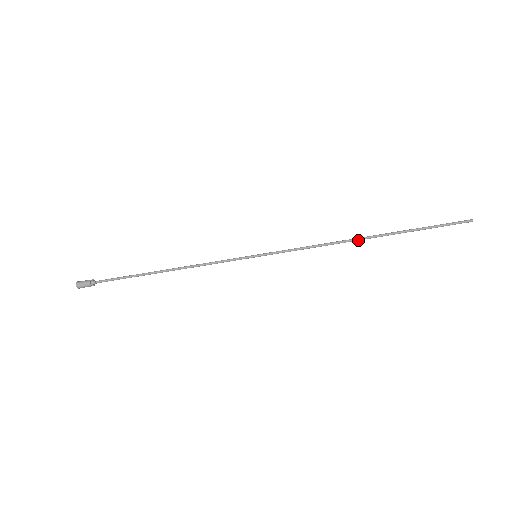
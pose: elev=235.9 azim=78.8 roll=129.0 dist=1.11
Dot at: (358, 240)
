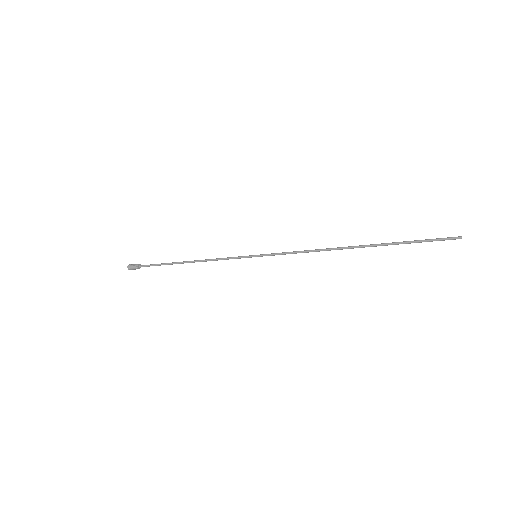
Dot at: (344, 248)
